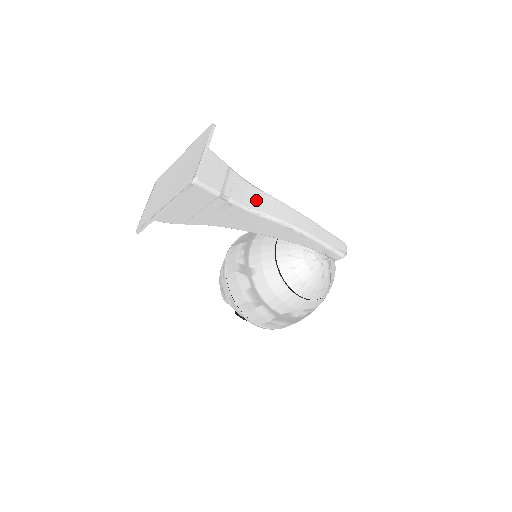
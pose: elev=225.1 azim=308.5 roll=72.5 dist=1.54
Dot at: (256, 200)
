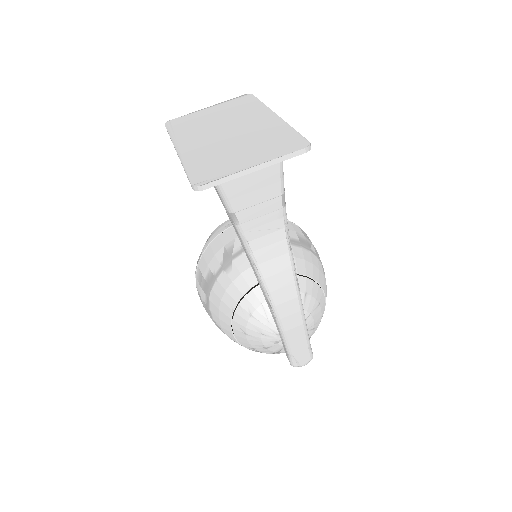
Dot at: (269, 250)
